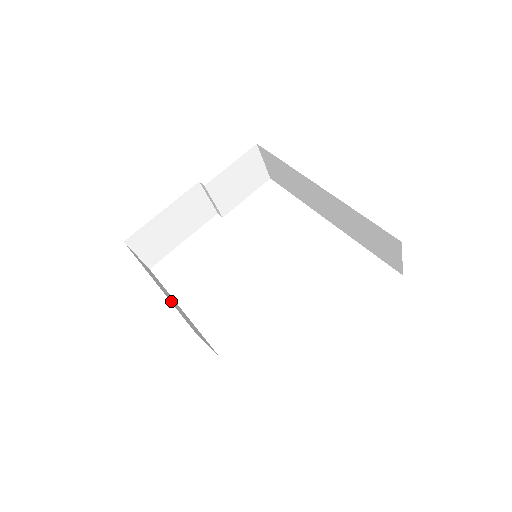
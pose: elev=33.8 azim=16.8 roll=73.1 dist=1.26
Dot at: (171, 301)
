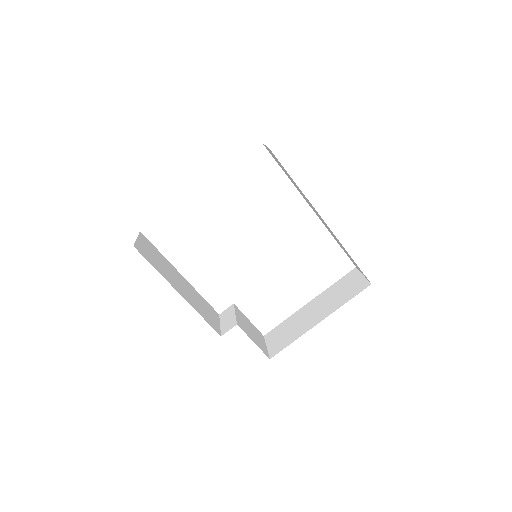
Dot at: (192, 303)
